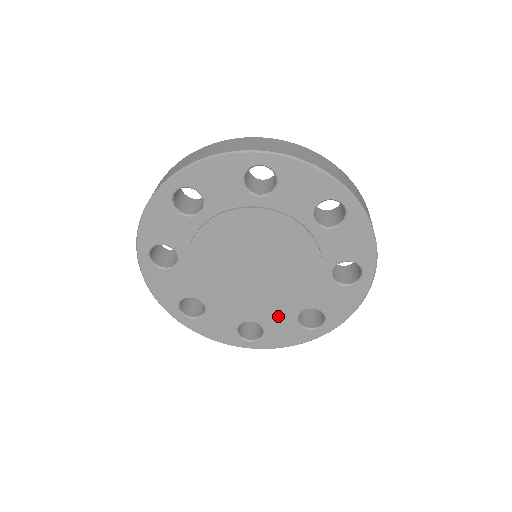
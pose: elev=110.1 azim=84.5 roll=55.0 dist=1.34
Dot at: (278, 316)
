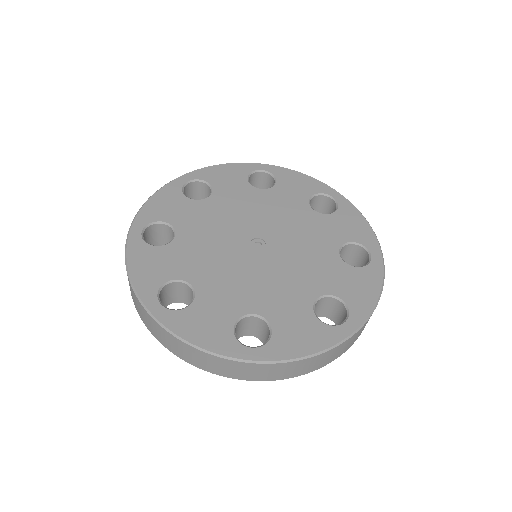
Dot at: occluded
